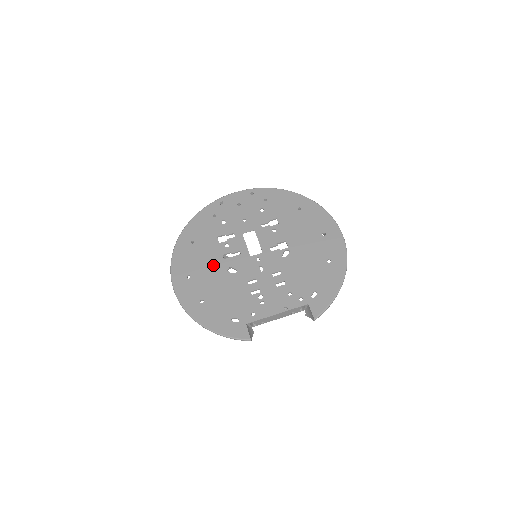
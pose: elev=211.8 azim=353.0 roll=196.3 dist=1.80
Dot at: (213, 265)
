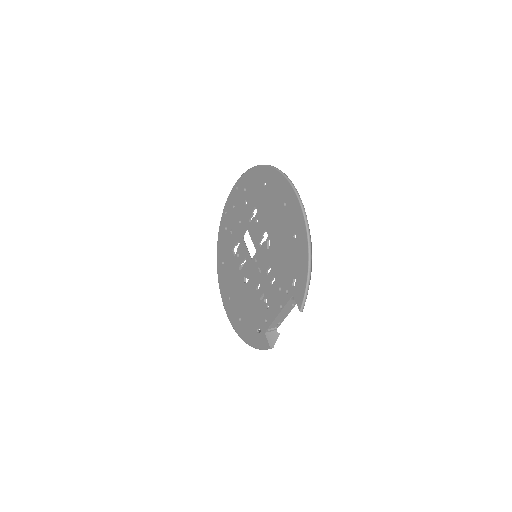
Dot at: (236, 281)
